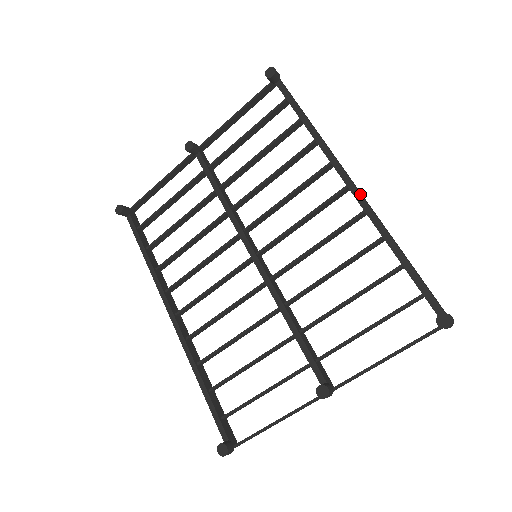
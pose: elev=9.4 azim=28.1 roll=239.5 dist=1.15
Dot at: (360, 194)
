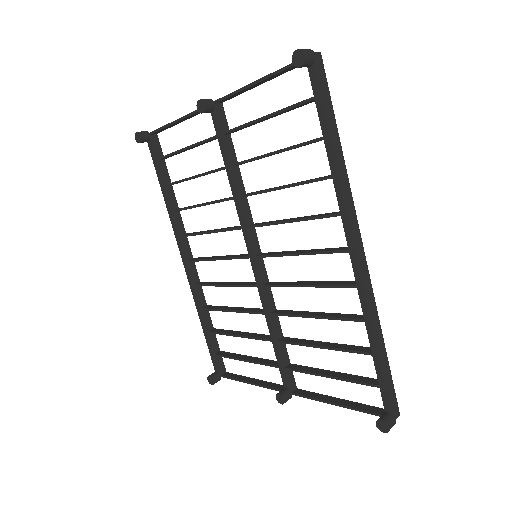
Dot at: (359, 270)
